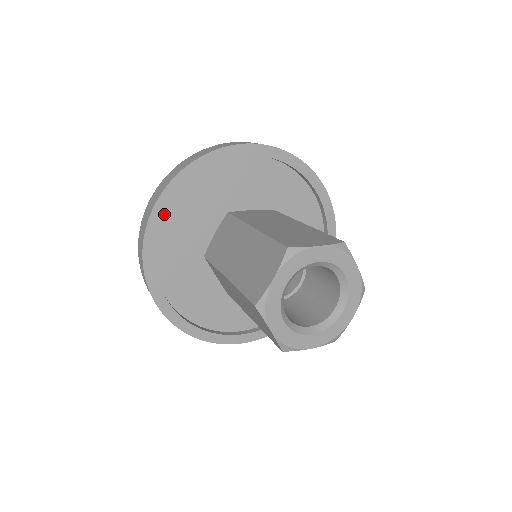
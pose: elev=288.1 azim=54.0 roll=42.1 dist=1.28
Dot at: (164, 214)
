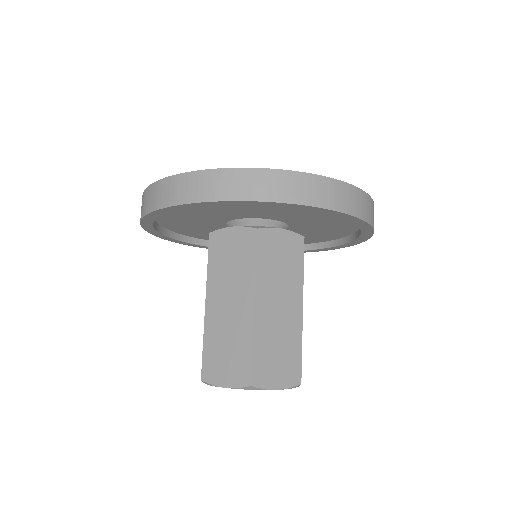
Dot at: occluded
